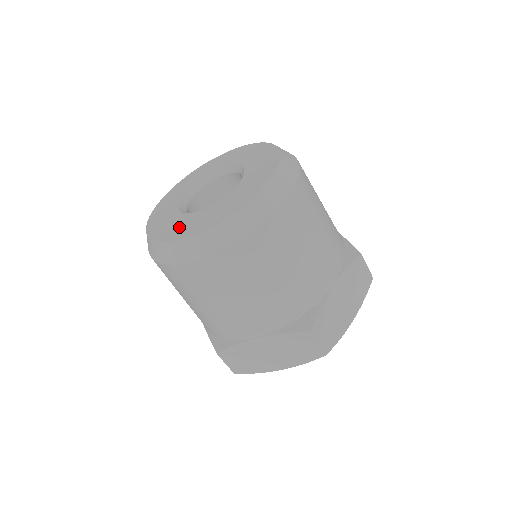
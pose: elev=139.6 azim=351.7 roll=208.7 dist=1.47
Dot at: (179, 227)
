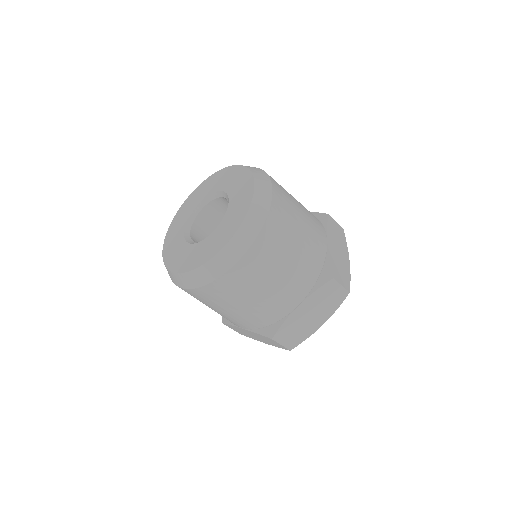
Dot at: (205, 251)
